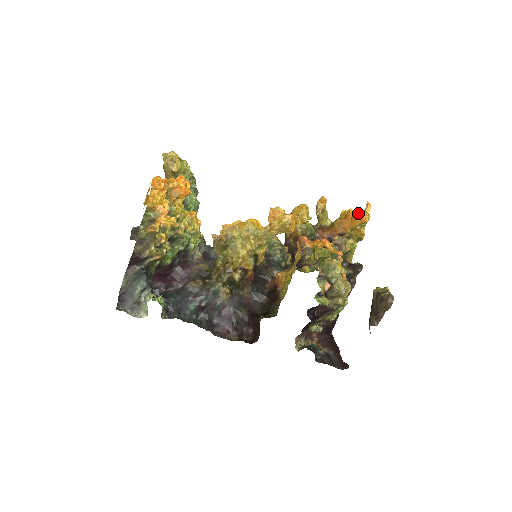
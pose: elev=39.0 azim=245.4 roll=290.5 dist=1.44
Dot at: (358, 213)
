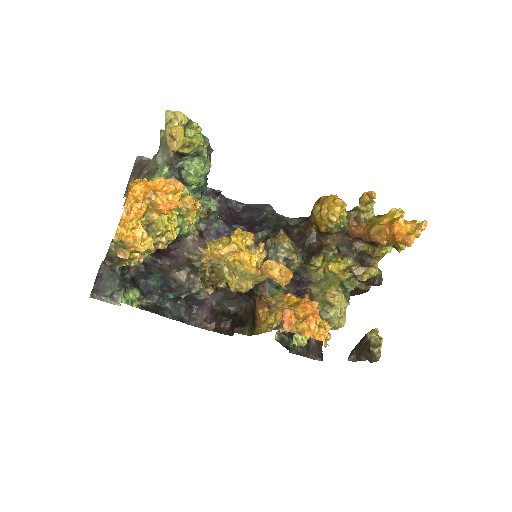
Dot at: (407, 227)
